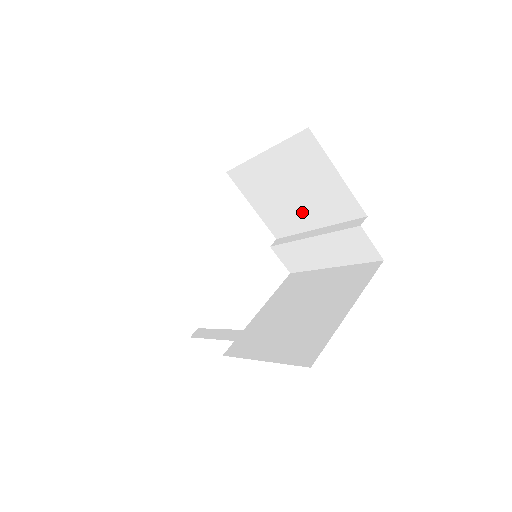
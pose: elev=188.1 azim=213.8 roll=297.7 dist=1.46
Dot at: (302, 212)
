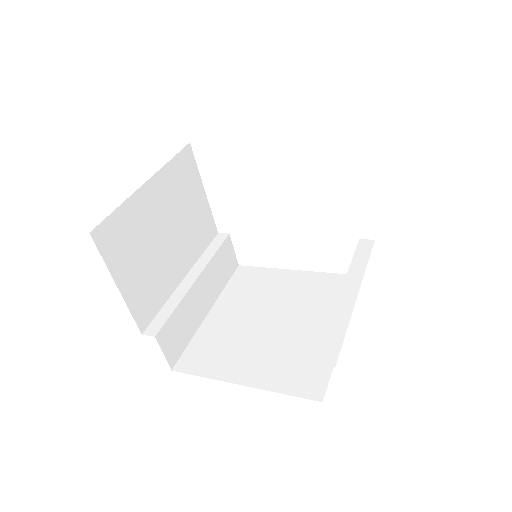
Dot at: occluded
